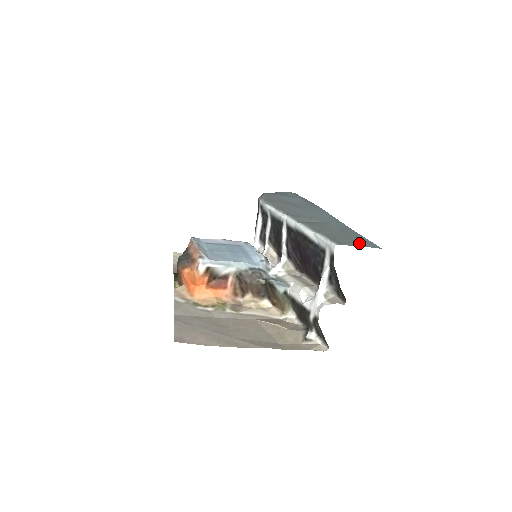
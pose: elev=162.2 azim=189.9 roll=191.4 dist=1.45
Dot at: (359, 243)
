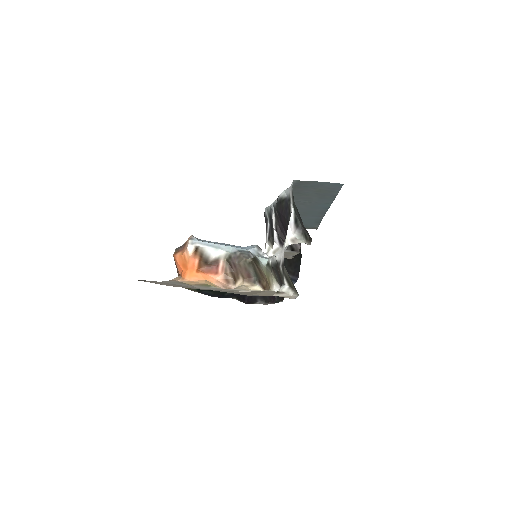
Dot at: (322, 184)
